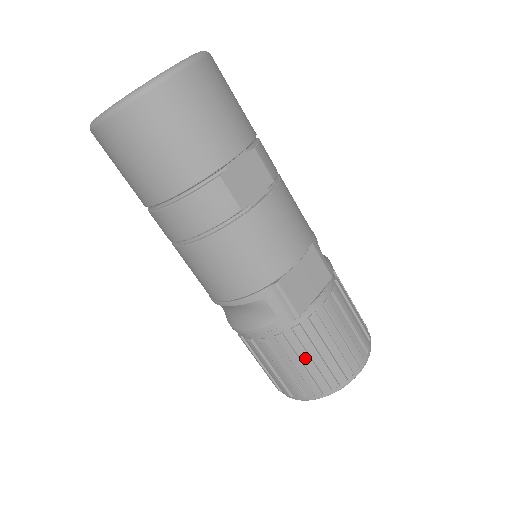
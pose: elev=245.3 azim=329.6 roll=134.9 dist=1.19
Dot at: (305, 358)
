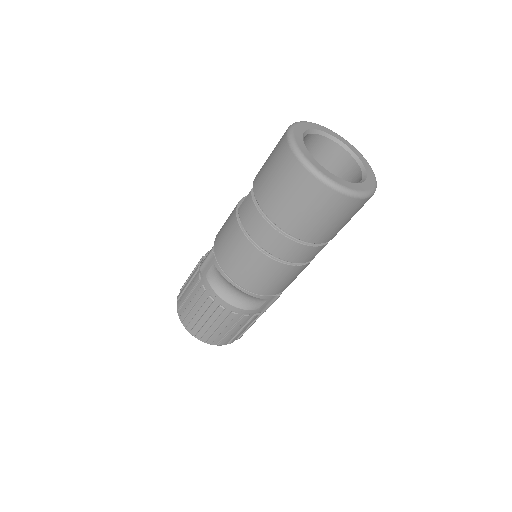
Dot at: (240, 328)
